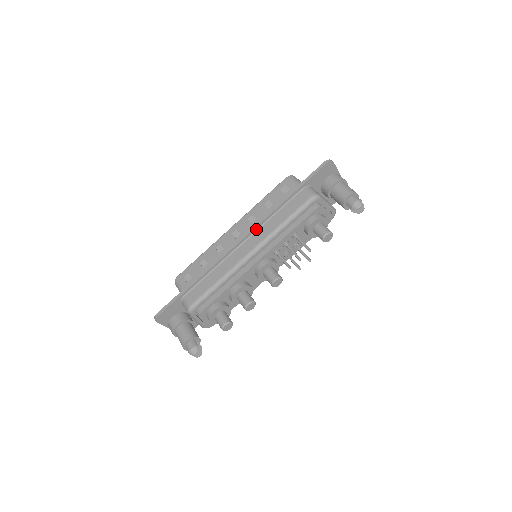
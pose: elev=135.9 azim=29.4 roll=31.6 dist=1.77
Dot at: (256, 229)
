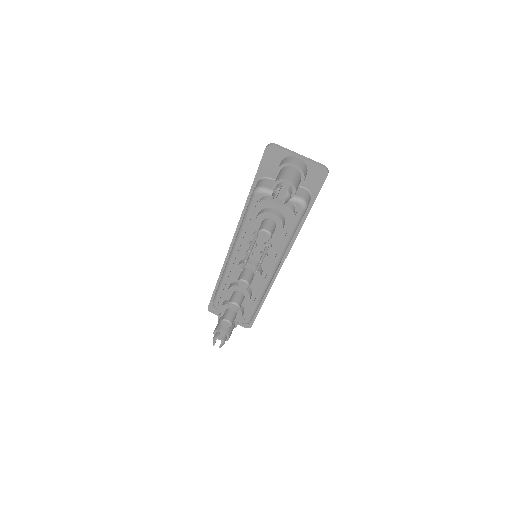
Dot at: occluded
